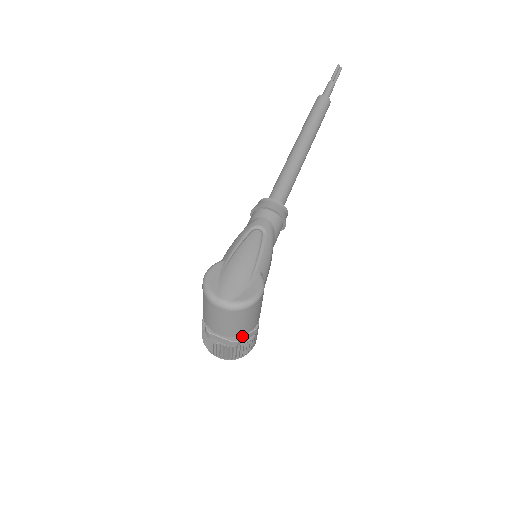
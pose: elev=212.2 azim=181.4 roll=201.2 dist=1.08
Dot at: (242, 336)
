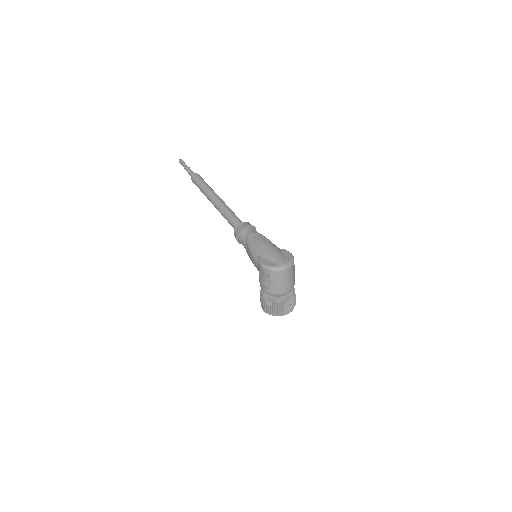
Dot at: (293, 288)
